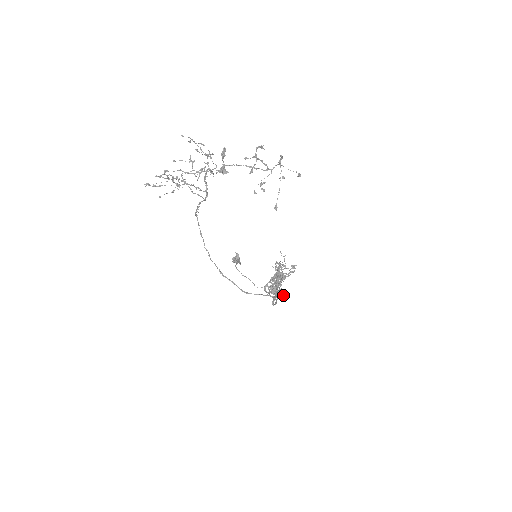
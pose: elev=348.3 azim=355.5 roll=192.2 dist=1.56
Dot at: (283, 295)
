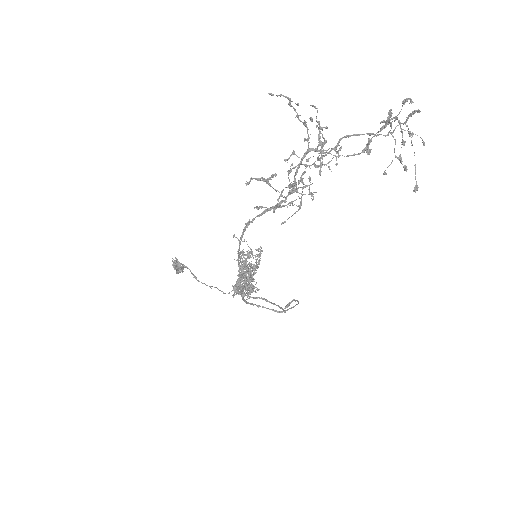
Dot at: (258, 290)
